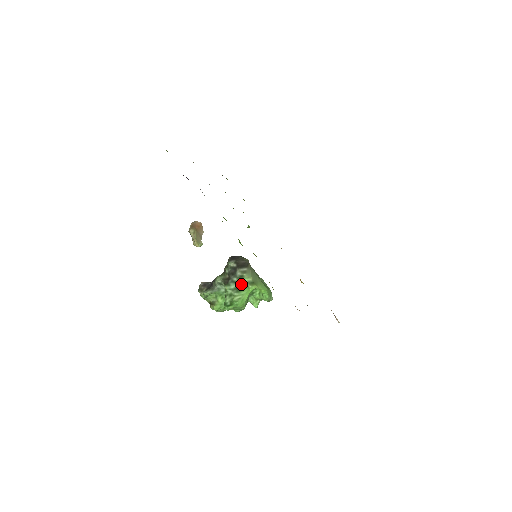
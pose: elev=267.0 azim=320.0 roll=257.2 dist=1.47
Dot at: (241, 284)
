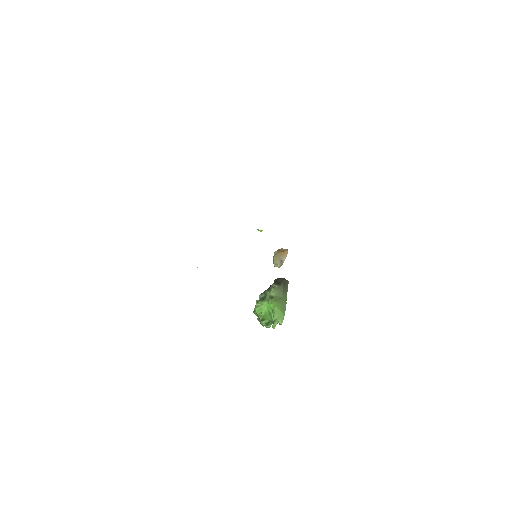
Dot at: (267, 296)
